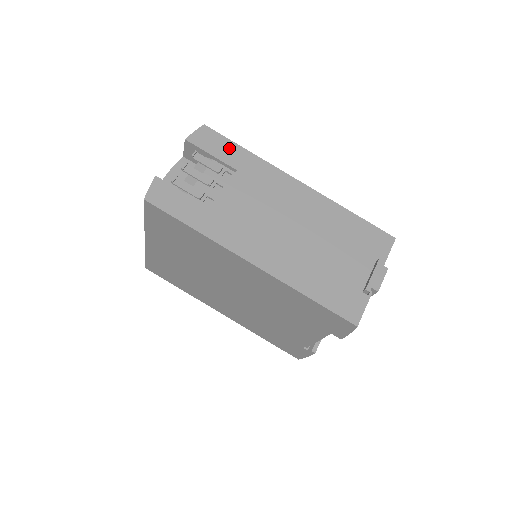
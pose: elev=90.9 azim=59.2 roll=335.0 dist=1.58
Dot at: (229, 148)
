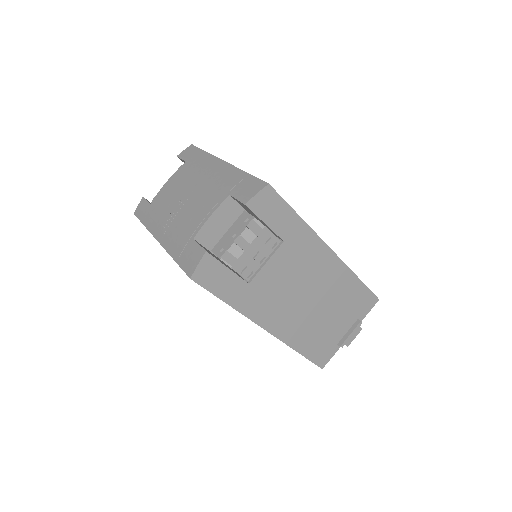
Dot at: (285, 215)
